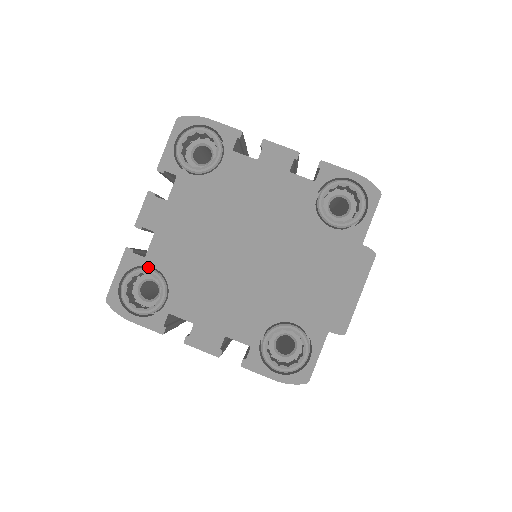
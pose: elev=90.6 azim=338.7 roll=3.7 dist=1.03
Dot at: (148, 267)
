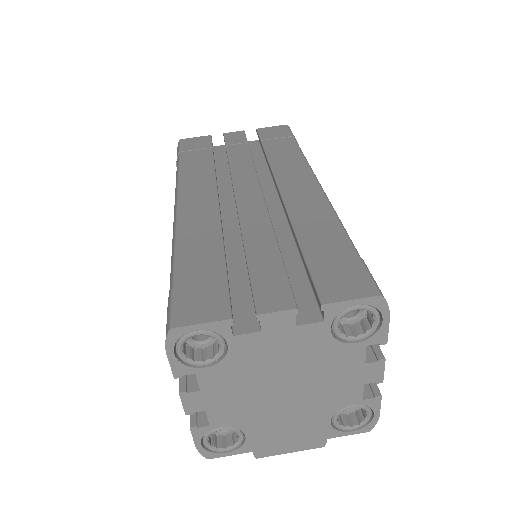
Dot at: occluded
